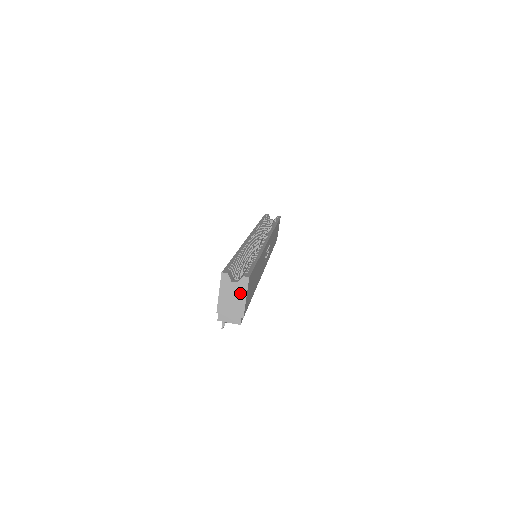
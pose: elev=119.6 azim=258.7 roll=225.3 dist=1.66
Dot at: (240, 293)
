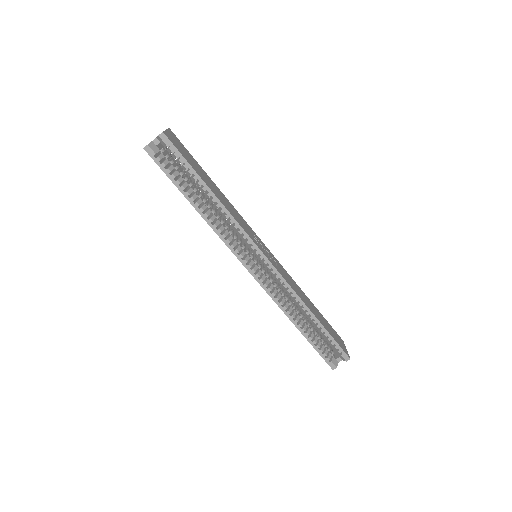
Dot at: occluded
